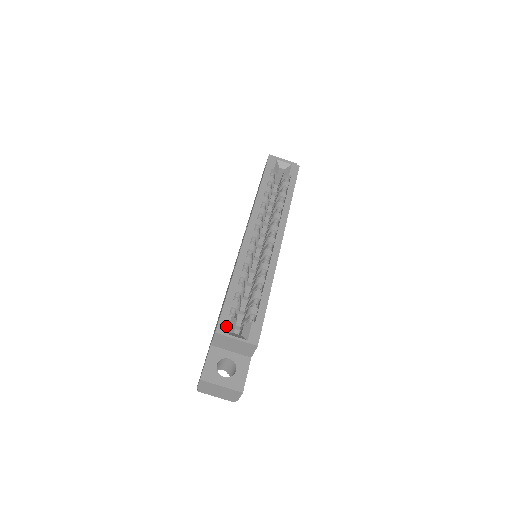
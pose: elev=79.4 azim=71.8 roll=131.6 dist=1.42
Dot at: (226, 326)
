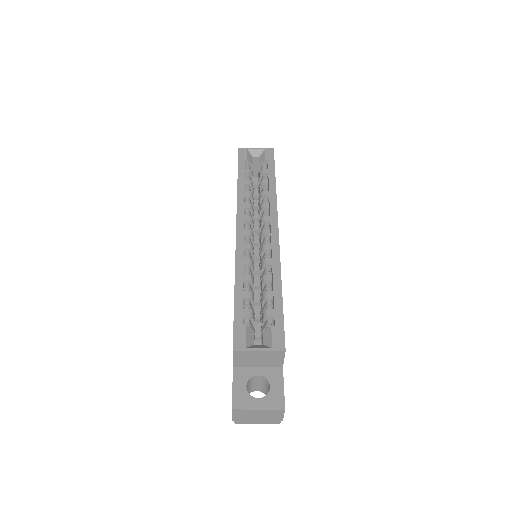
Dot at: (243, 339)
